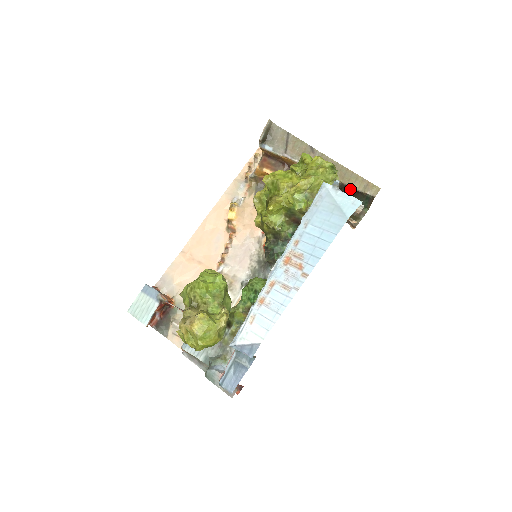
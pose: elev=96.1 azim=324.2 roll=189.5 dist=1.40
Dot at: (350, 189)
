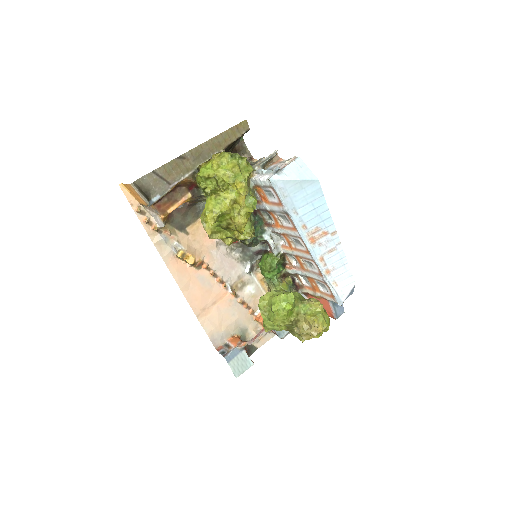
Dot at: (231, 145)
